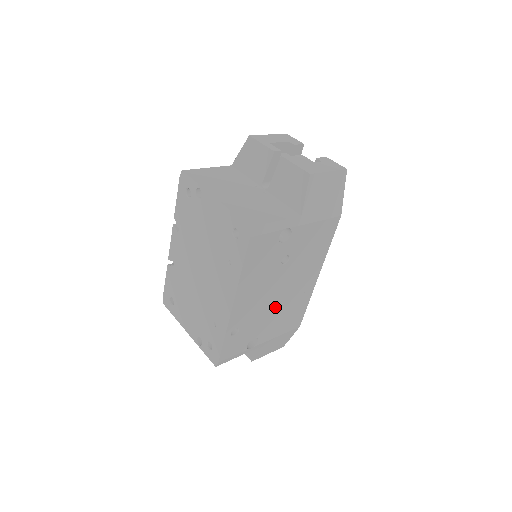
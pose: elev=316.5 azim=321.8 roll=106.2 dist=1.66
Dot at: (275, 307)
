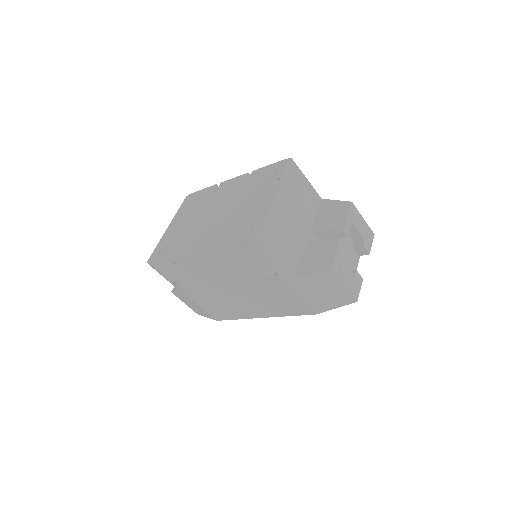
Dot at: (216, 291)
